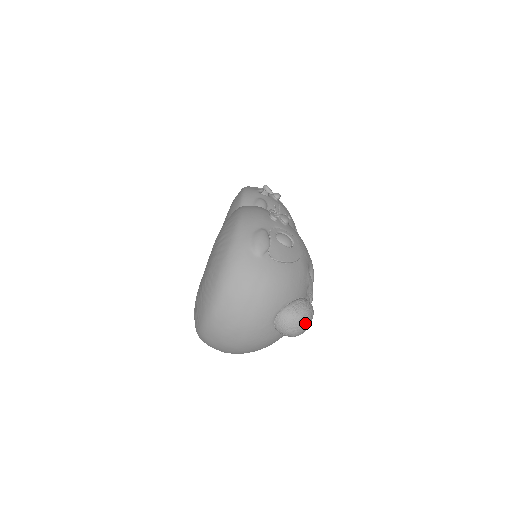
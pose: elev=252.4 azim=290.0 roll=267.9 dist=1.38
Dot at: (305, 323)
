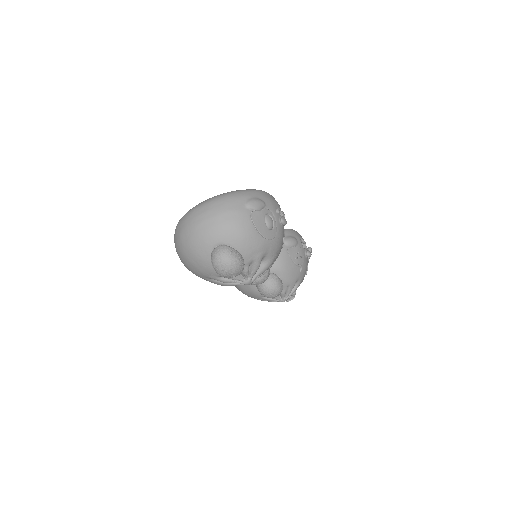
Dot at: (228, 265)
